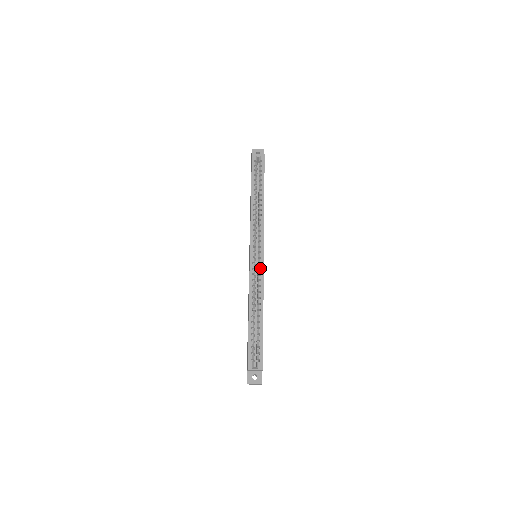
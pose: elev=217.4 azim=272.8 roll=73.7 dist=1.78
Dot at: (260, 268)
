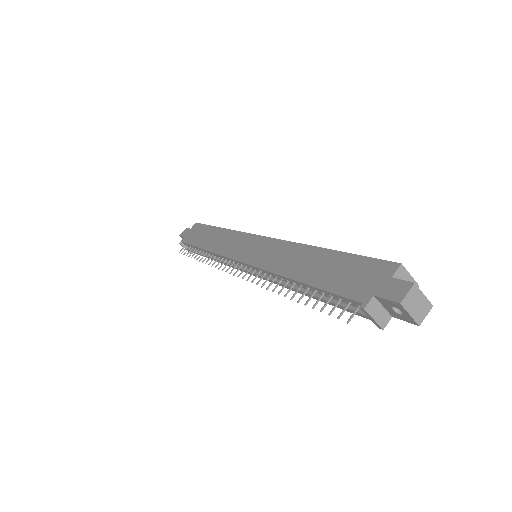
Dot at: occluded
